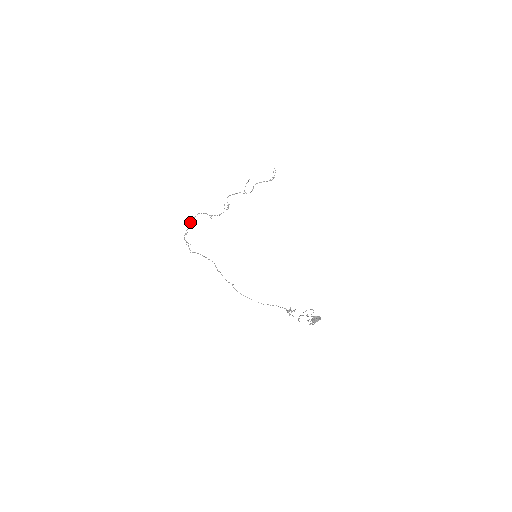
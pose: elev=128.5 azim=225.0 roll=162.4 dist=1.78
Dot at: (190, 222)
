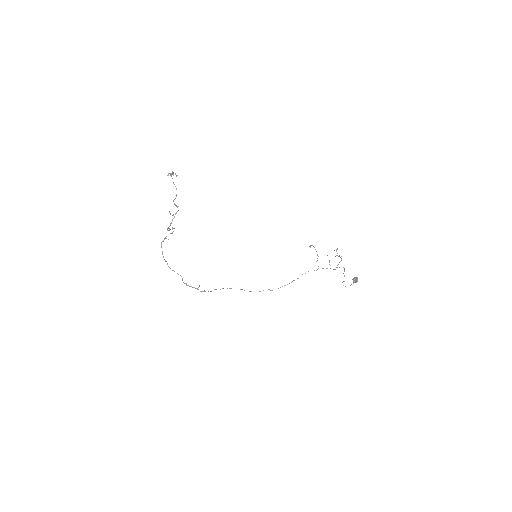
Dot at: occluded
